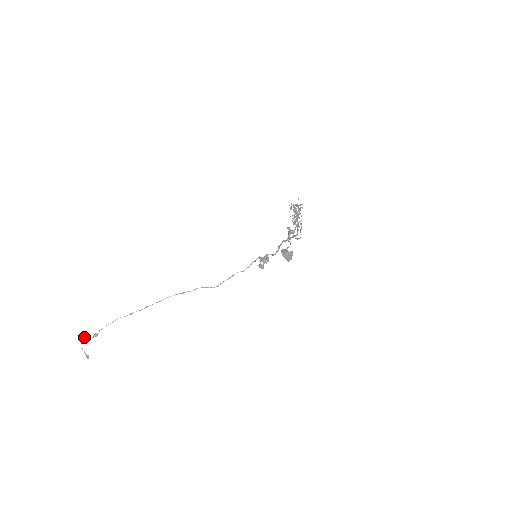
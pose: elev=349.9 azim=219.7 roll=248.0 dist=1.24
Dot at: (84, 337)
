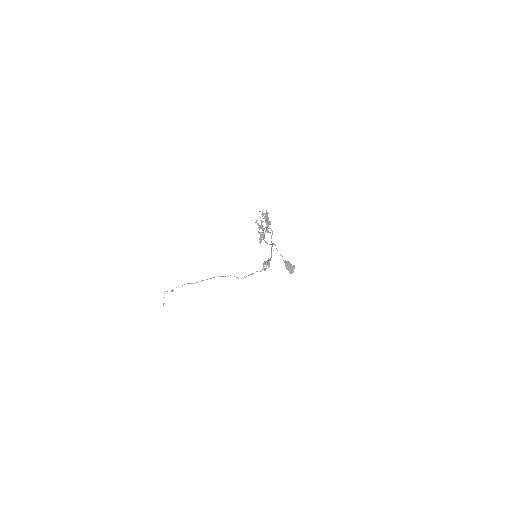
Dot at: occluded
